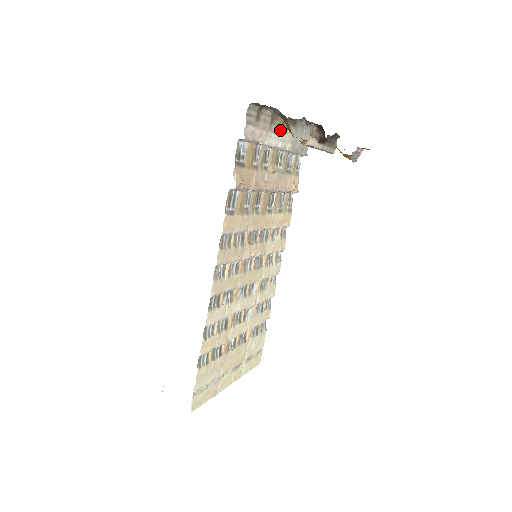
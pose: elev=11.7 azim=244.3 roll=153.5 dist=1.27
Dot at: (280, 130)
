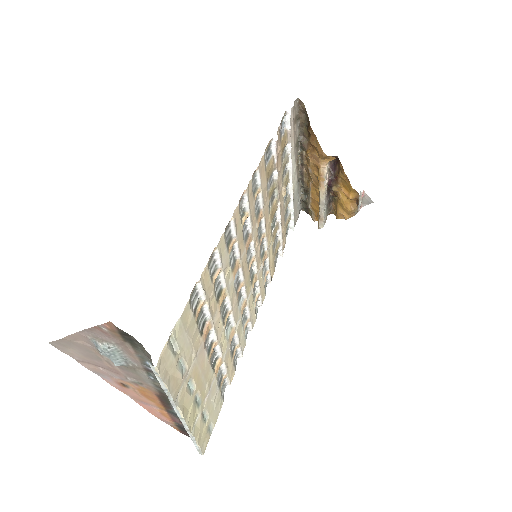
Dot at: (295, 164)
